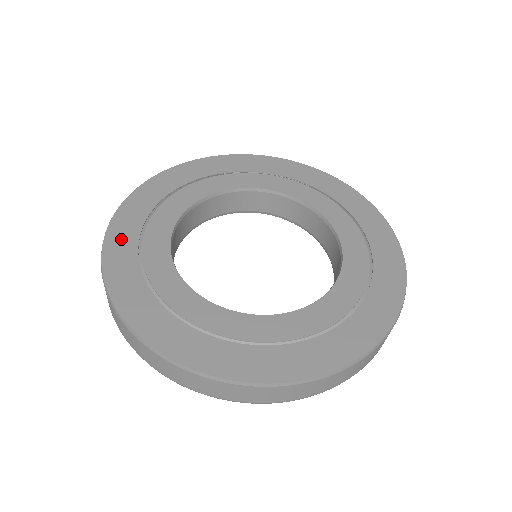
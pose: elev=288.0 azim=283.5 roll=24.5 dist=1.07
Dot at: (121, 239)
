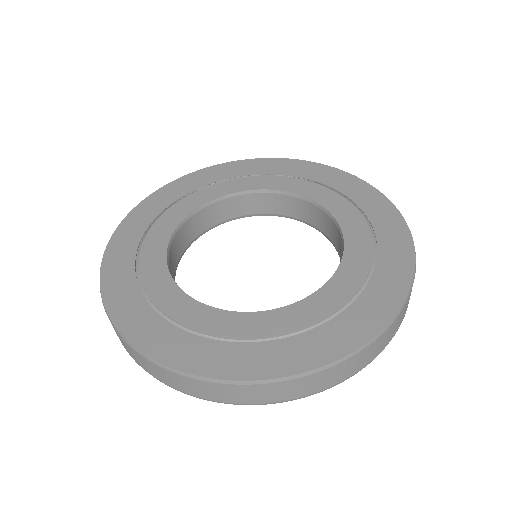
Dot at: (125, 238)
